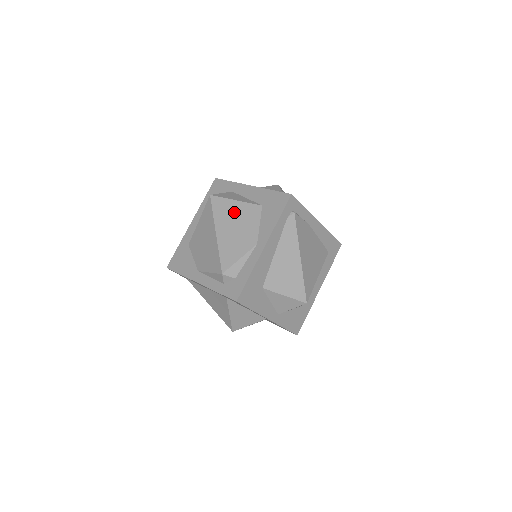
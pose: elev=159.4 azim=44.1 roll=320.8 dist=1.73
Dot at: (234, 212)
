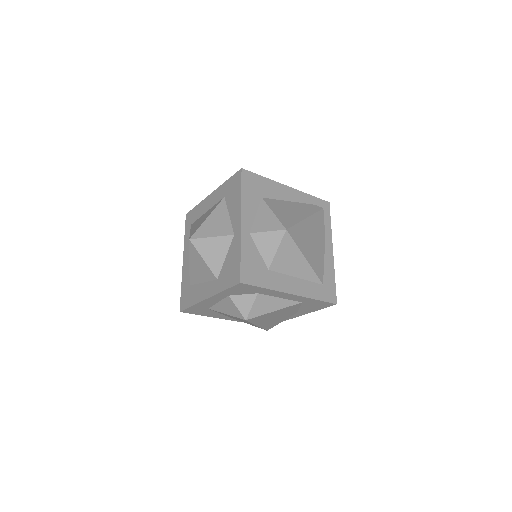
Dot at: occluded
